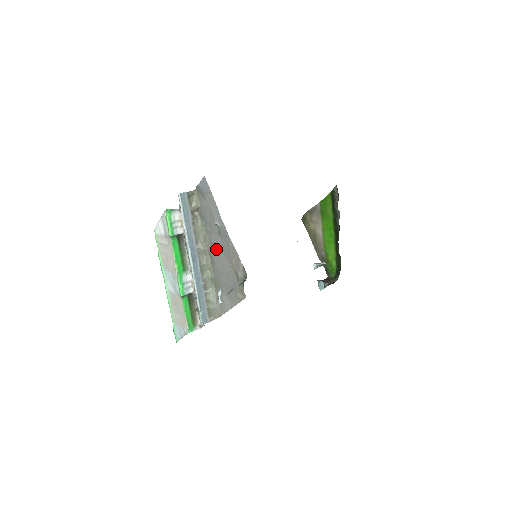
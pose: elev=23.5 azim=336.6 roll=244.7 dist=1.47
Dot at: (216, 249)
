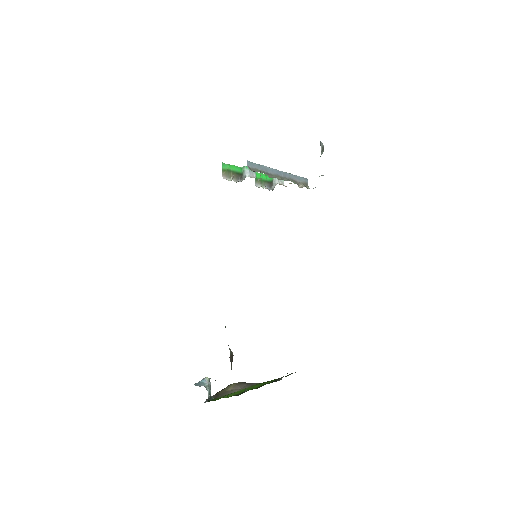
Dot at: occluded
